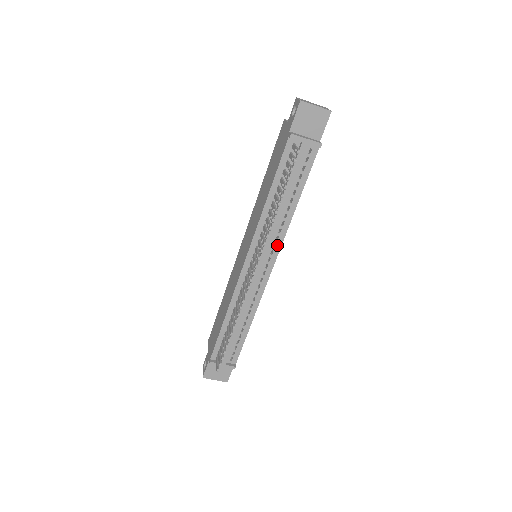
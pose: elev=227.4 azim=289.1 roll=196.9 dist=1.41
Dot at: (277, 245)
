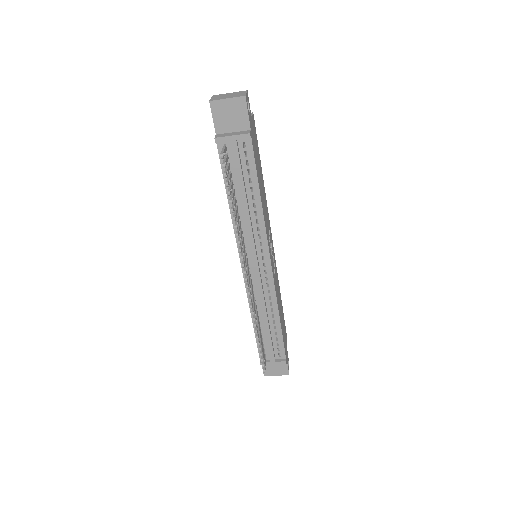
Dot at: (263, 243)
